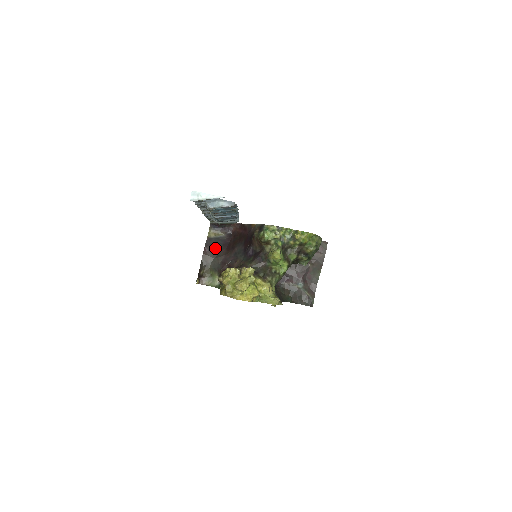
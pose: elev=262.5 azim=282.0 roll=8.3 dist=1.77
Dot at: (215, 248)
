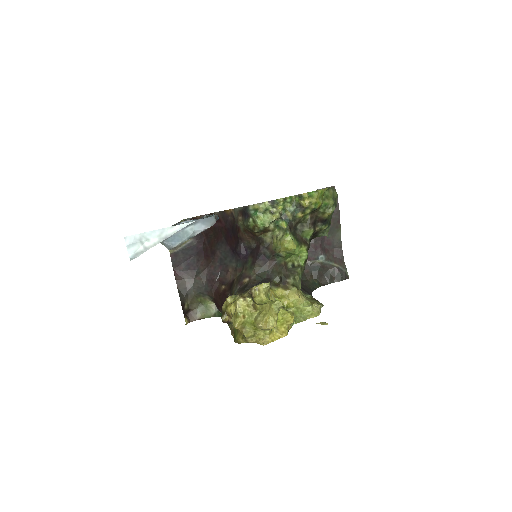
Dot at: (188, 264)
